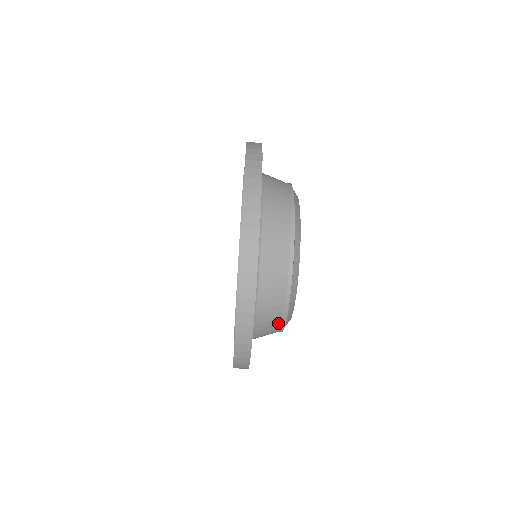
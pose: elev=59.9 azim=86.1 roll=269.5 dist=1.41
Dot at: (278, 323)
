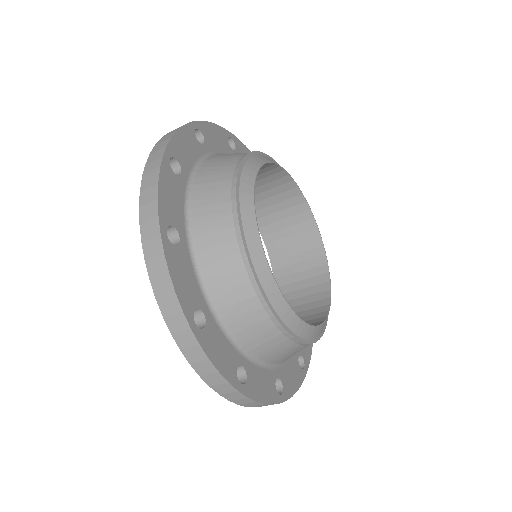
Dot at: (270, 327)
